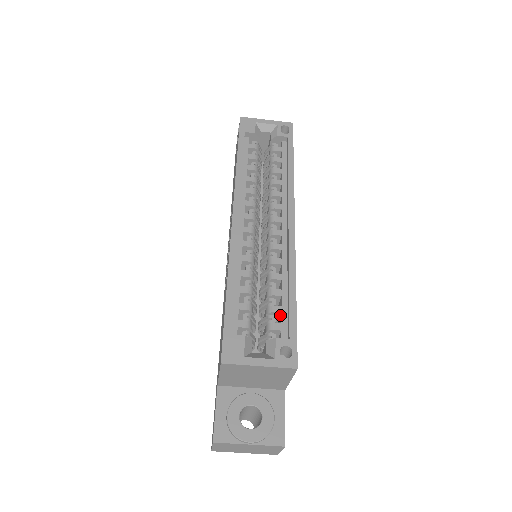
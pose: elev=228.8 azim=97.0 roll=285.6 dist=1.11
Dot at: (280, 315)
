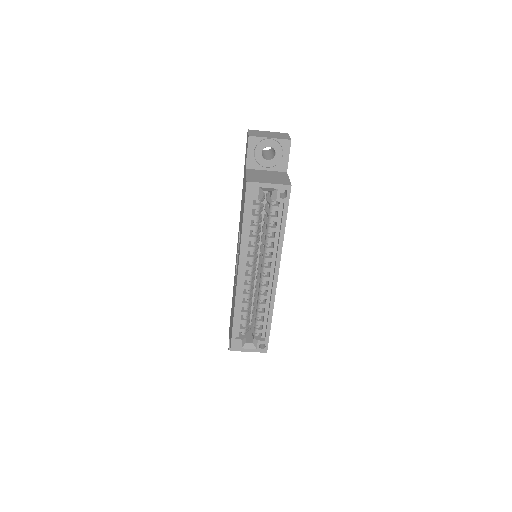
Dot at: (263, 323)
